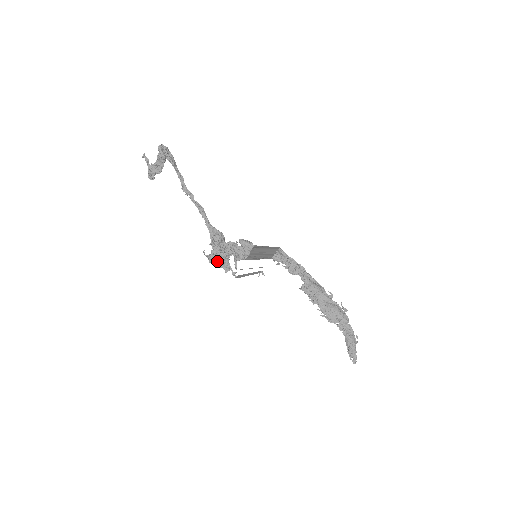
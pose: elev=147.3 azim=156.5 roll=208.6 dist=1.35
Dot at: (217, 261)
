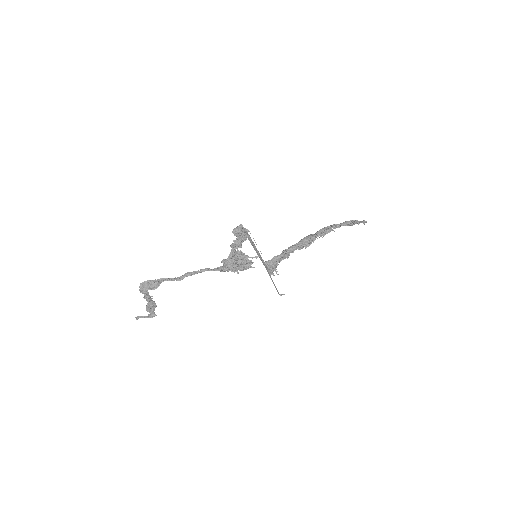
Dot at: (240, 261)
